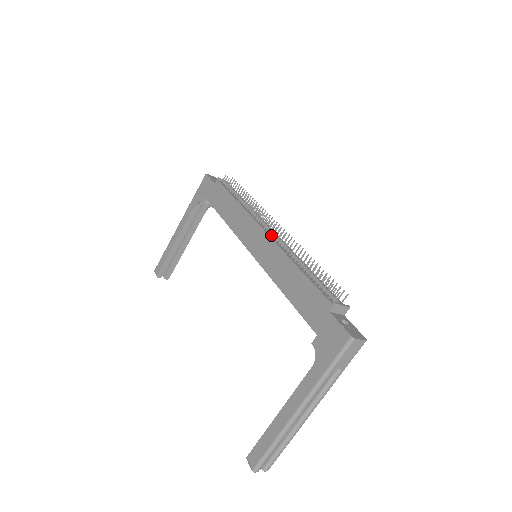
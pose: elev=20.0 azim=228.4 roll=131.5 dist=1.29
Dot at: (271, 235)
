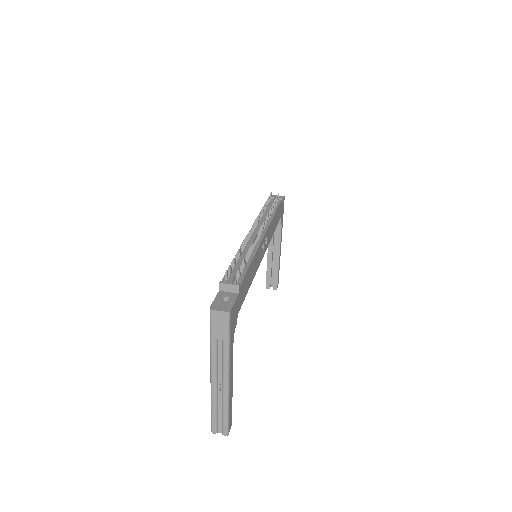
Dot at: (250, 236)
